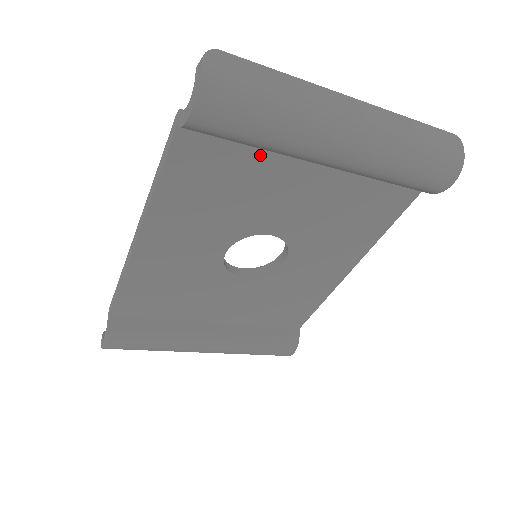
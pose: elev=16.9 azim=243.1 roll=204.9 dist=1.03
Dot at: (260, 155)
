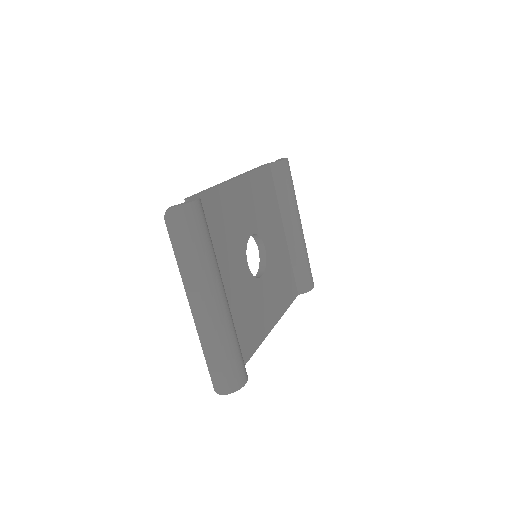
Dot at: (277, 205)
